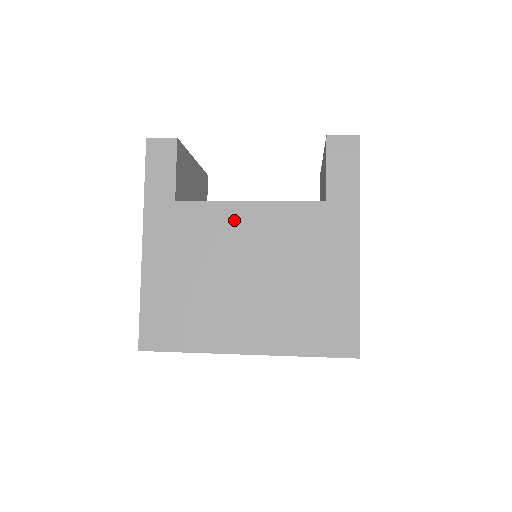
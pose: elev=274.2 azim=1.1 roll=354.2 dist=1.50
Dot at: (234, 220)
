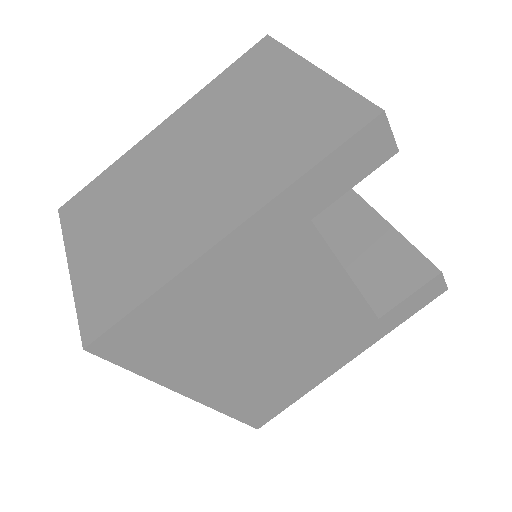
Dot at: (322, 285)
